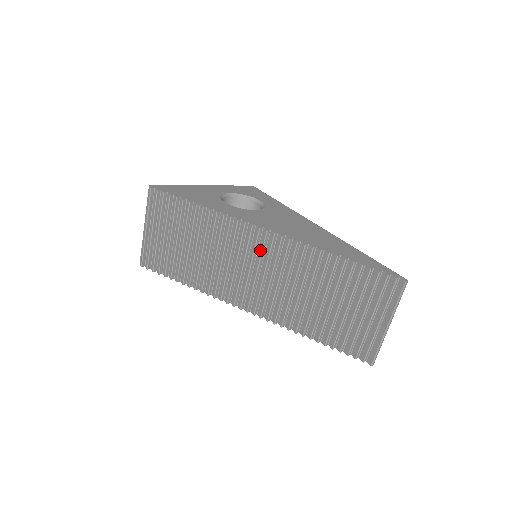
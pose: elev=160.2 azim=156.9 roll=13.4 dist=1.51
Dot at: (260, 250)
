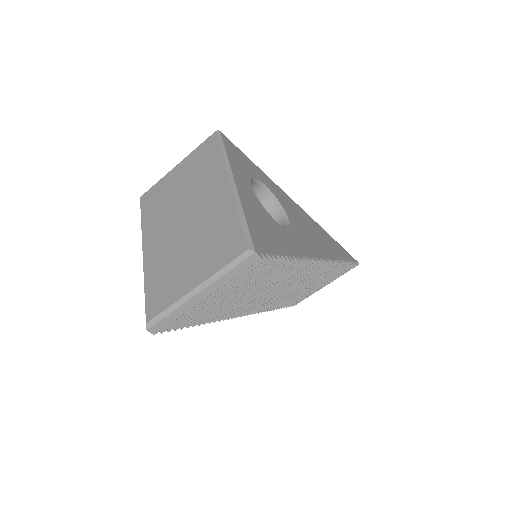
Dot at: (303, 275)
